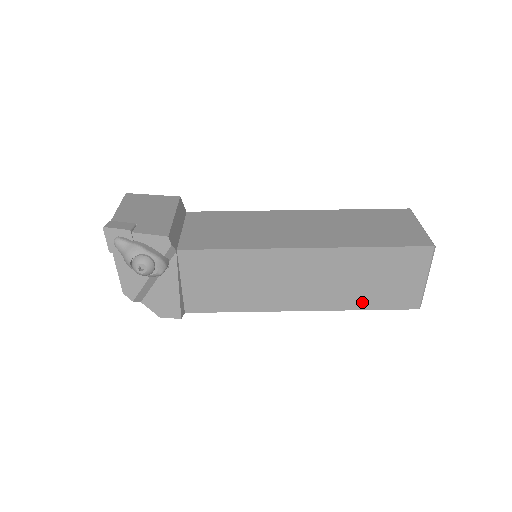
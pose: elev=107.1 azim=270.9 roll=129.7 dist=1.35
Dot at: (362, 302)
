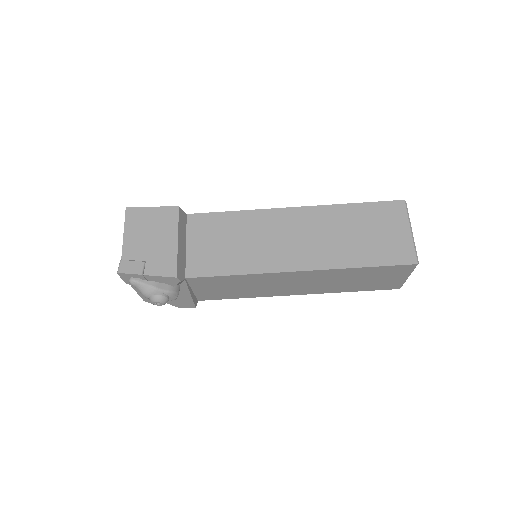
Dot at: (350, 289)
